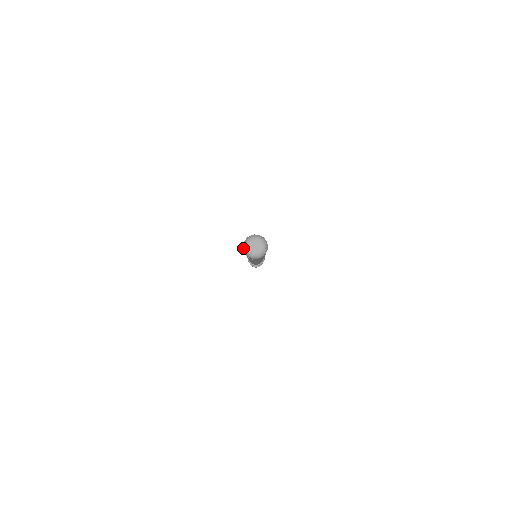
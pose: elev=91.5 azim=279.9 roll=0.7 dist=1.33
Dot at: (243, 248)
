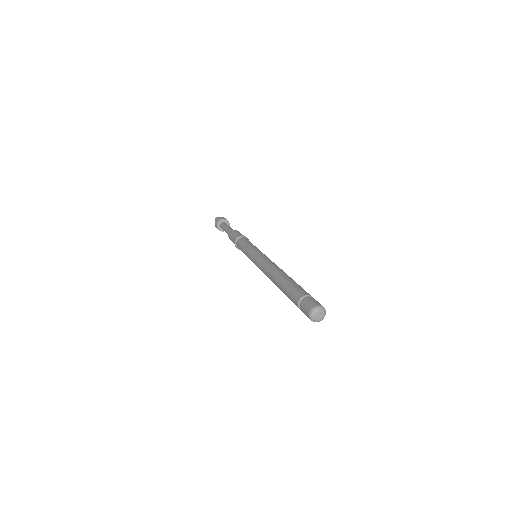
Dot at: occluded
